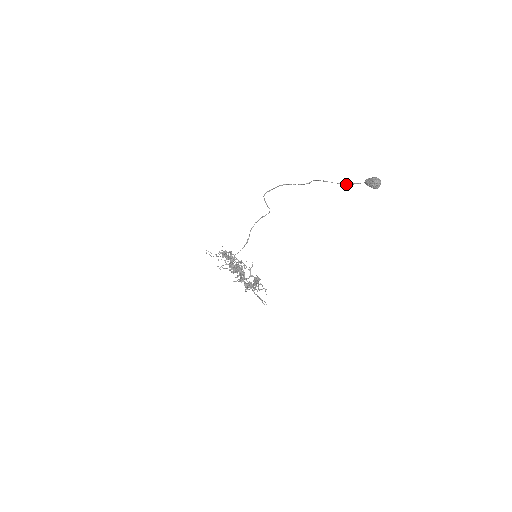
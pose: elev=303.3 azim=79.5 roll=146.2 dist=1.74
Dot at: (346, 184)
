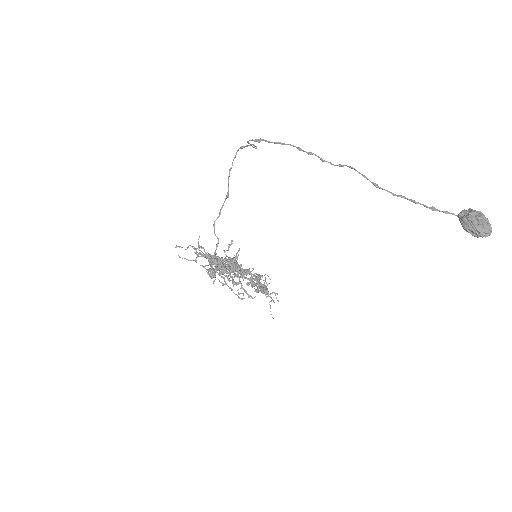
Dot at: occluded
